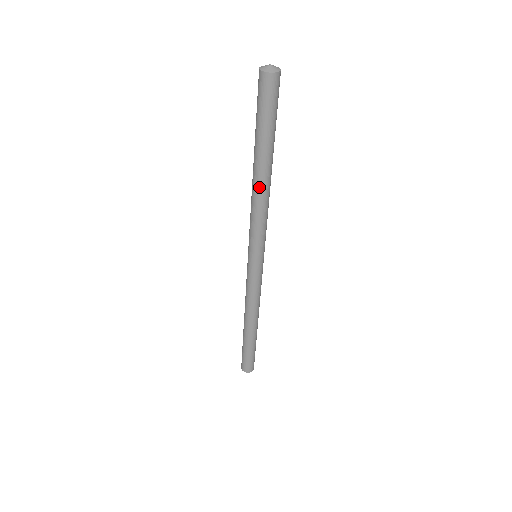
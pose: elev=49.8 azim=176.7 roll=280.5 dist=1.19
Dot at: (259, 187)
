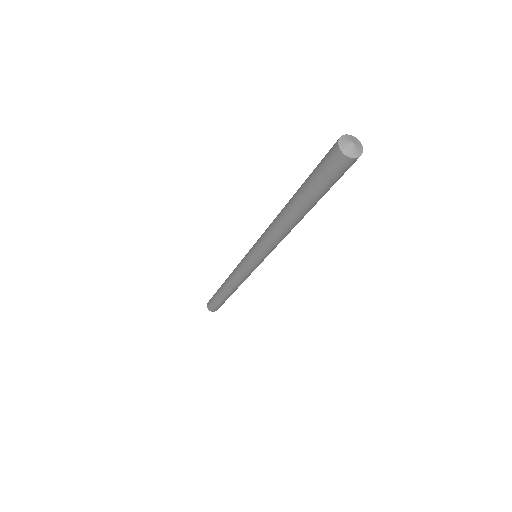
Dot at: (281, 221)
